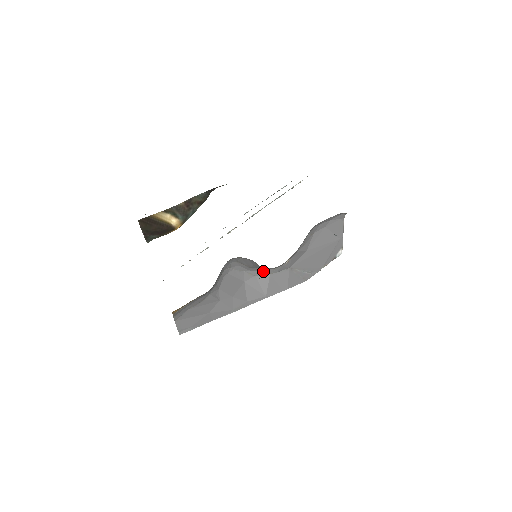
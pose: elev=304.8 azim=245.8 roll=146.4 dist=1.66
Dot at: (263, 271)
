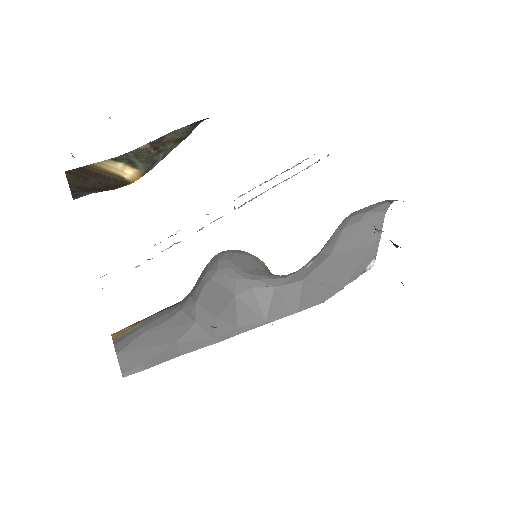
Dot at: (265, 281)
